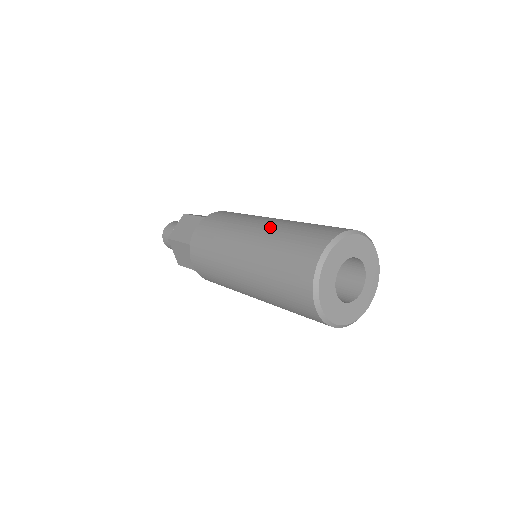
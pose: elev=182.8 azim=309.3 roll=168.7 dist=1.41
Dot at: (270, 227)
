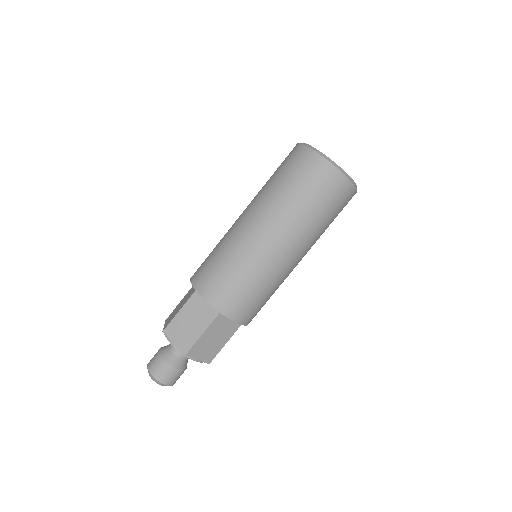
Dot at: occluded
